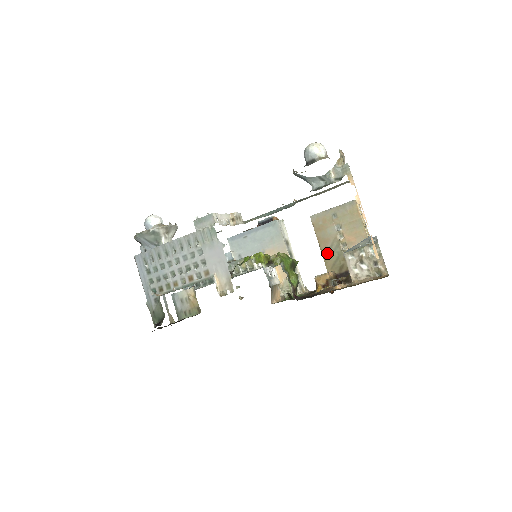
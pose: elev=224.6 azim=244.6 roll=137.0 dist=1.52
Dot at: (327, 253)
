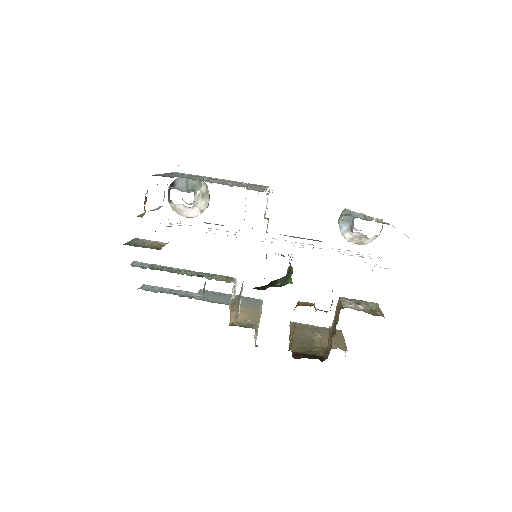
Dot at: (297, 340)
